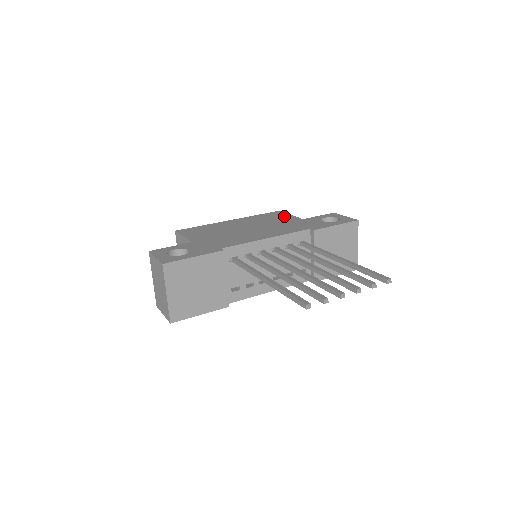
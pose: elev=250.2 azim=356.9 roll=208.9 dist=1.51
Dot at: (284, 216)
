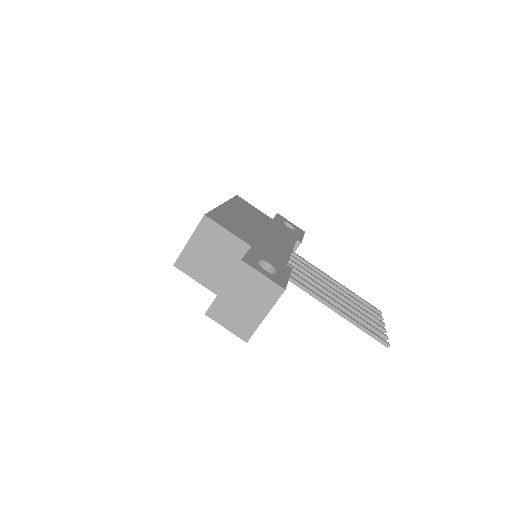
Dot at: (255, 209)
